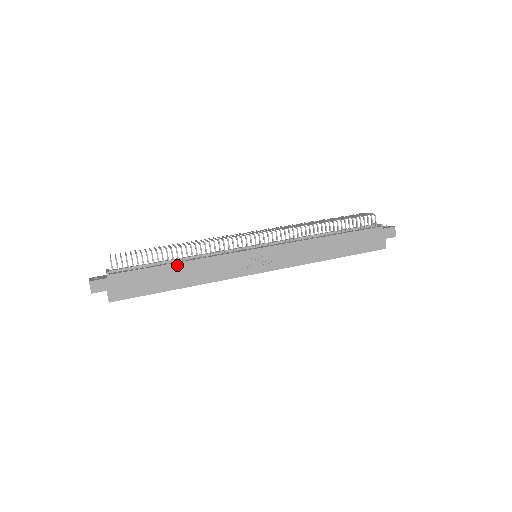
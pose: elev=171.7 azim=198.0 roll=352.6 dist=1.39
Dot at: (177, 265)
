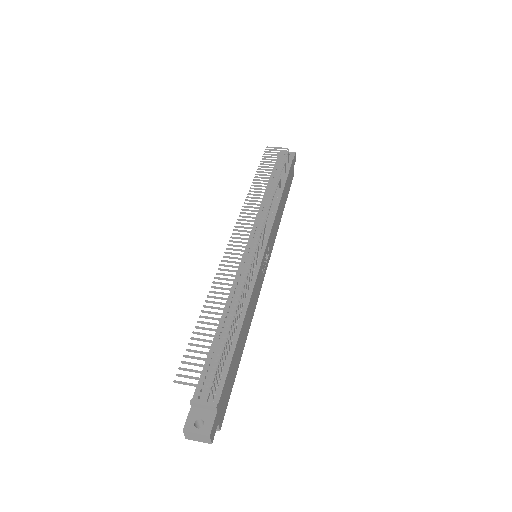
Dot at: (242, 328)
